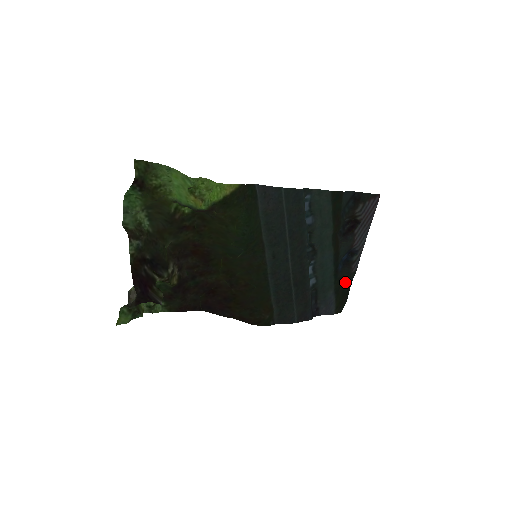
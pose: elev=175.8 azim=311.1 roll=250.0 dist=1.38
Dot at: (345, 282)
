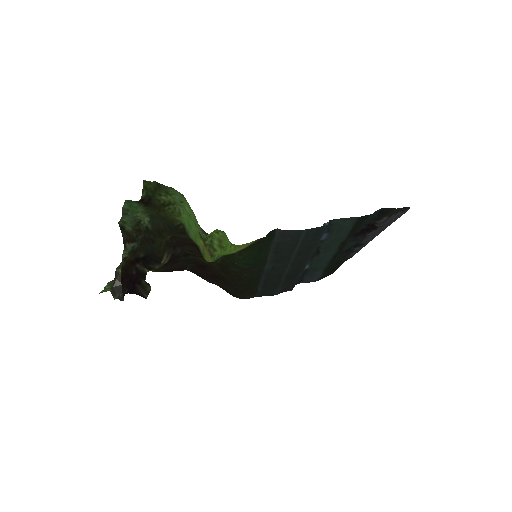
Dot at: (338, 263)
